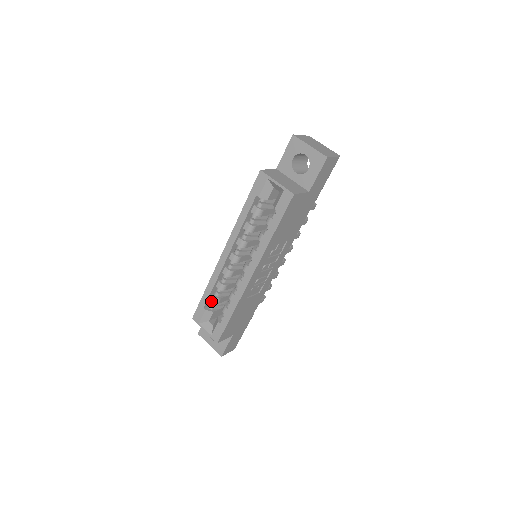
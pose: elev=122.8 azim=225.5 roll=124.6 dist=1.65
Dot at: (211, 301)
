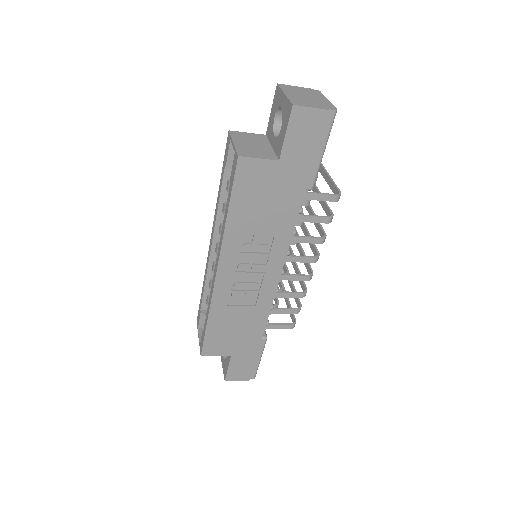
Dot at: (206, 303)
